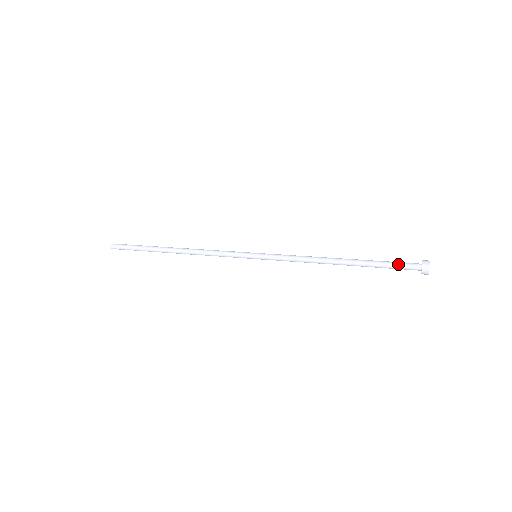
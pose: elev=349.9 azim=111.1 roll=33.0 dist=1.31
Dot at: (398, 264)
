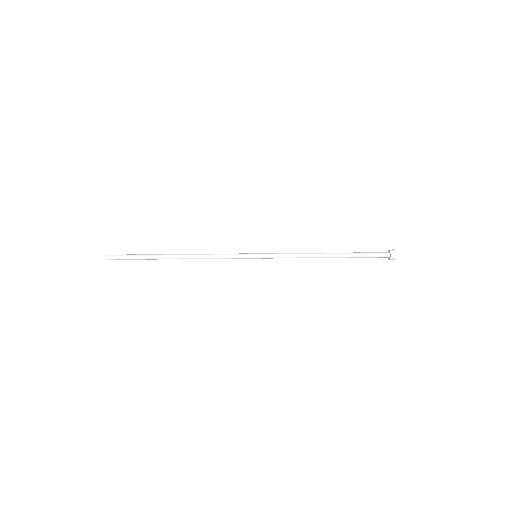
Dot at: (372, 252)
